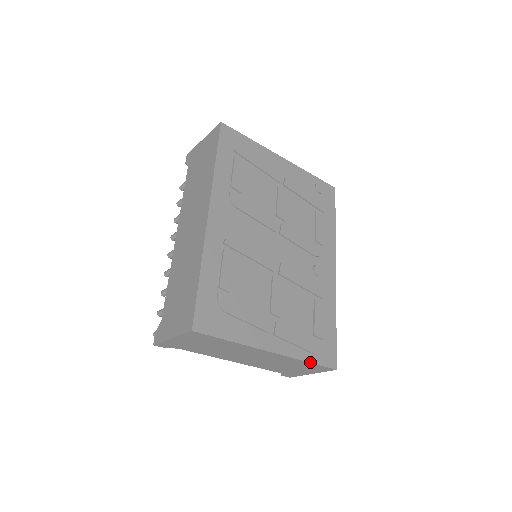
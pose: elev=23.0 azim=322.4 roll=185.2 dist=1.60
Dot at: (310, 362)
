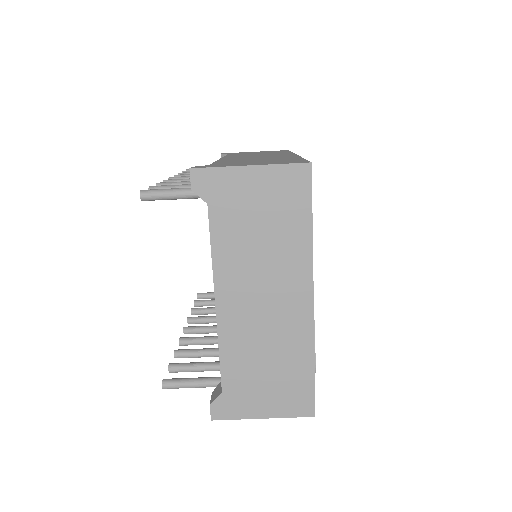
Dot at: (314, 367)
